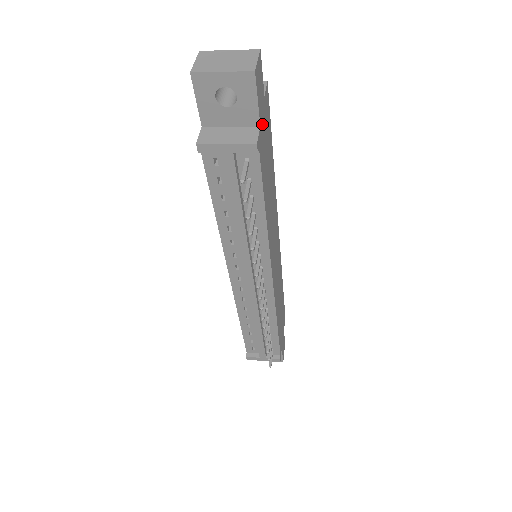
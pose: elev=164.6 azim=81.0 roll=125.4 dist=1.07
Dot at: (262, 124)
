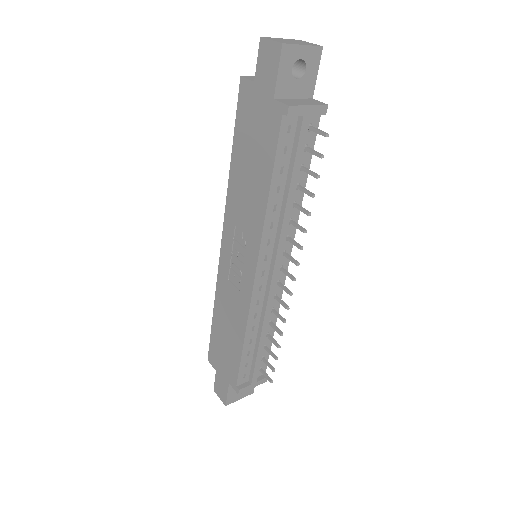
Dot at: occluded
